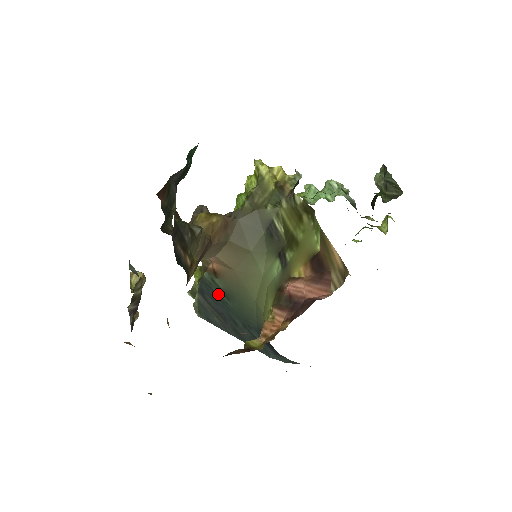
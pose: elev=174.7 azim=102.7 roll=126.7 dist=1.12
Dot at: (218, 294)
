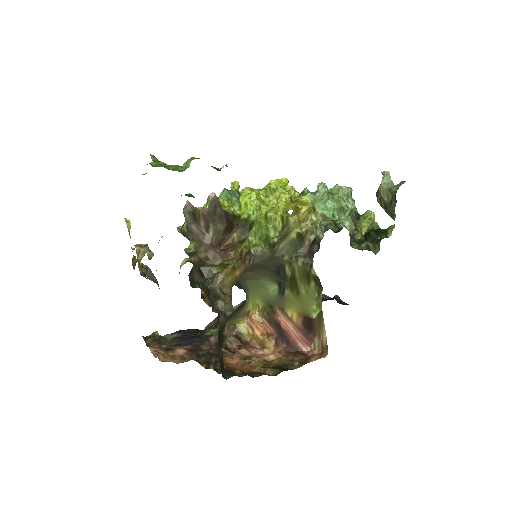
Dot at: occluded
